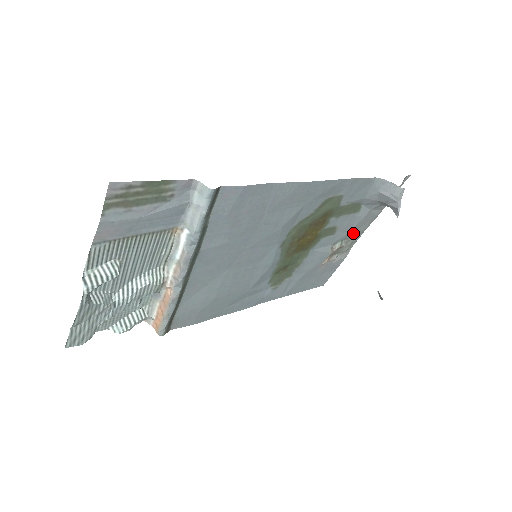
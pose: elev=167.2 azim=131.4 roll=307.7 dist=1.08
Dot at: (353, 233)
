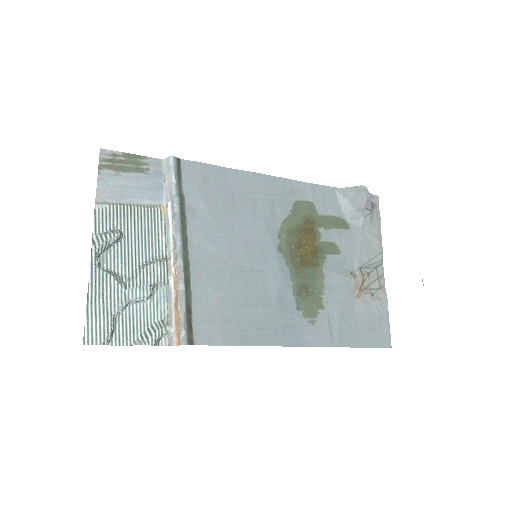
Dot at: (368, 262)
